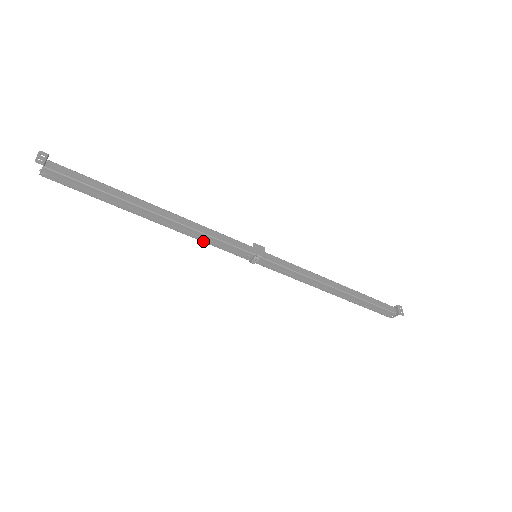
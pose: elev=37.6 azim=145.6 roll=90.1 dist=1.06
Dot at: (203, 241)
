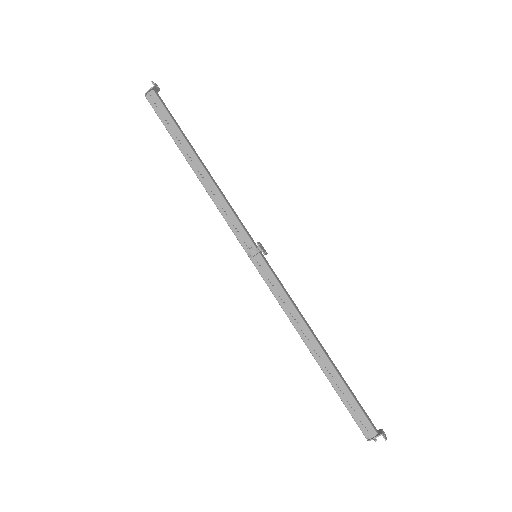
Dot at: (220, 210)
